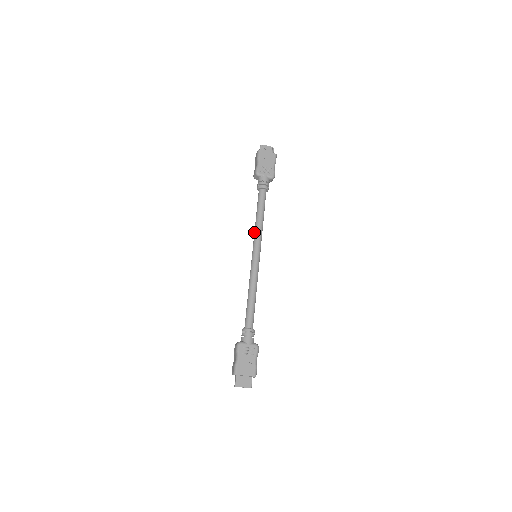
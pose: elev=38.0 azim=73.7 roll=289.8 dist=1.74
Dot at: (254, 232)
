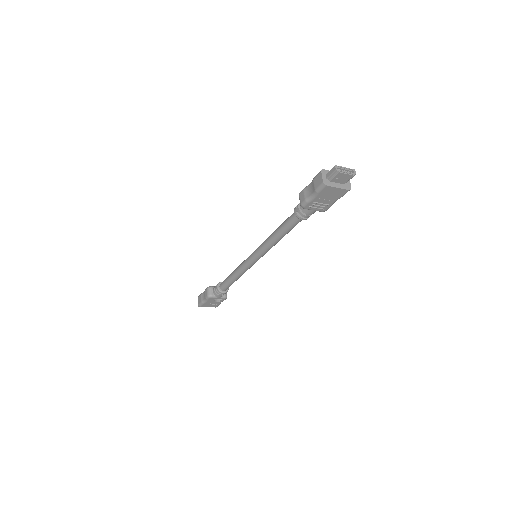
Dot at: (264, 243)
